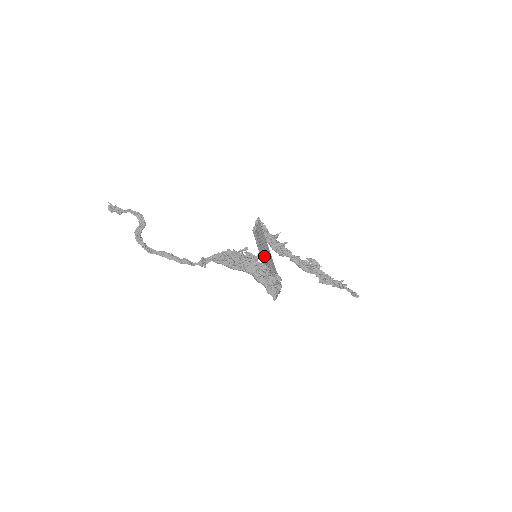
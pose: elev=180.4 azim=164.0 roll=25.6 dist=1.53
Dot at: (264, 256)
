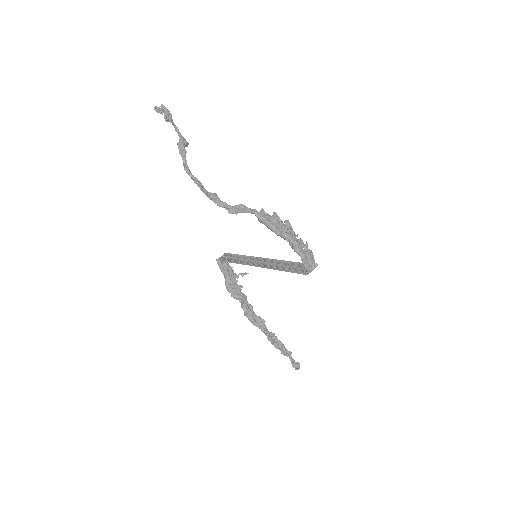
Dot at: (256, 265)
